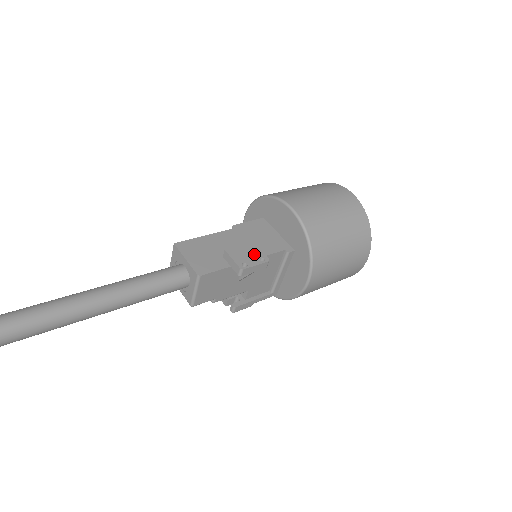
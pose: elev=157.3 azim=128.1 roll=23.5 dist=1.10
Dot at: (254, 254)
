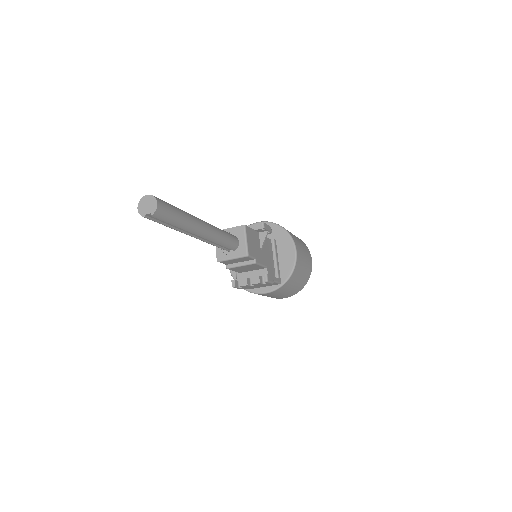
Dot at: occluded
